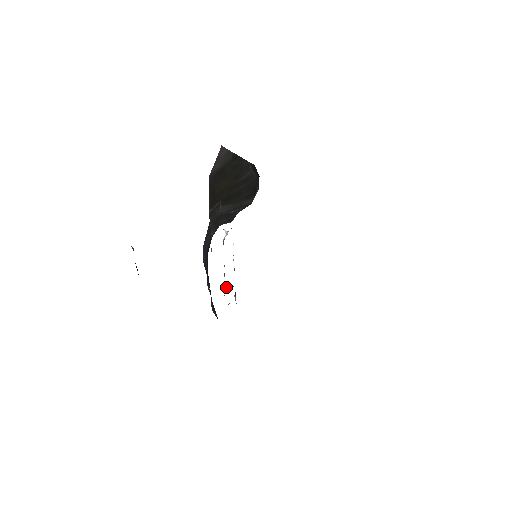
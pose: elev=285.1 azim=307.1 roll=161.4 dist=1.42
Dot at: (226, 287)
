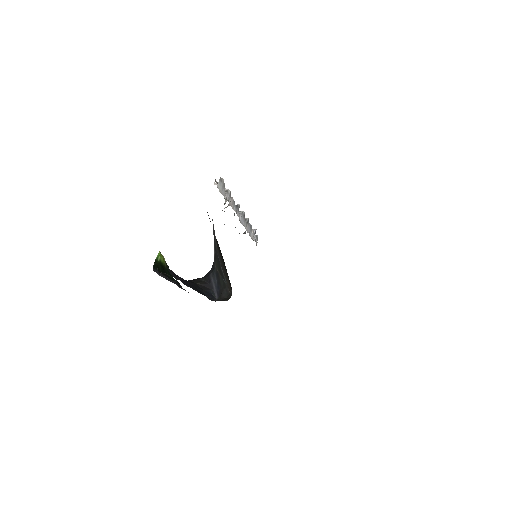
Dot at: occluded
